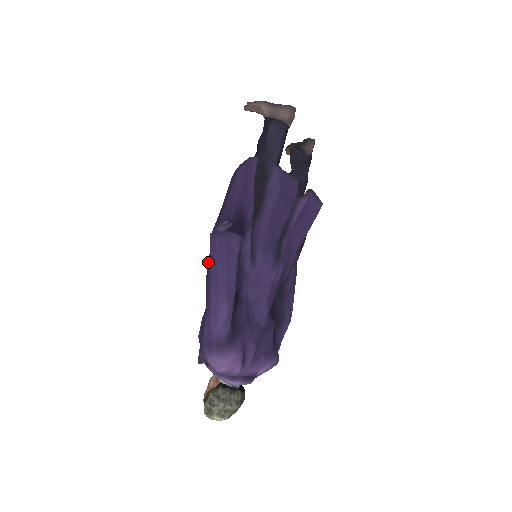
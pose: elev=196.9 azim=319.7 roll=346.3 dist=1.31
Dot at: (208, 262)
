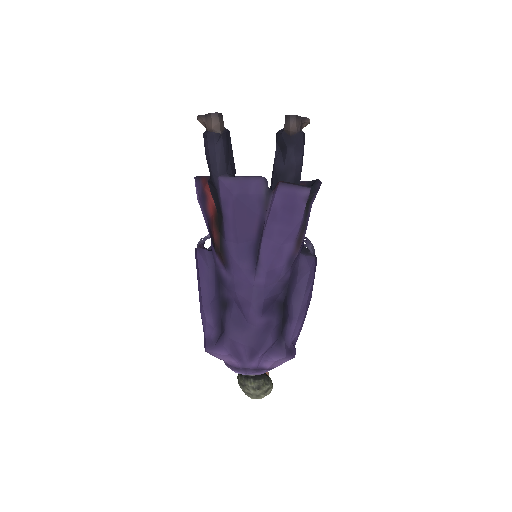
Dot at: occluded
